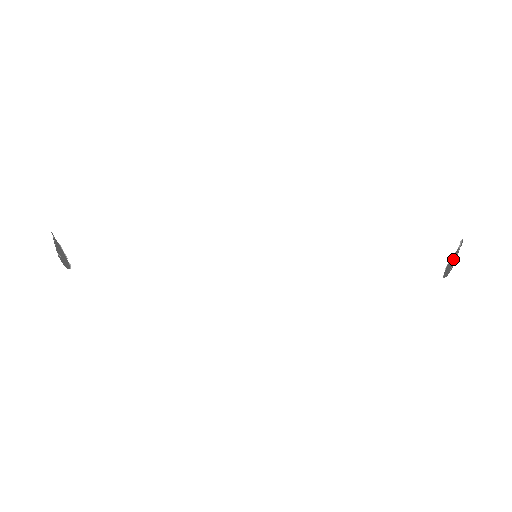
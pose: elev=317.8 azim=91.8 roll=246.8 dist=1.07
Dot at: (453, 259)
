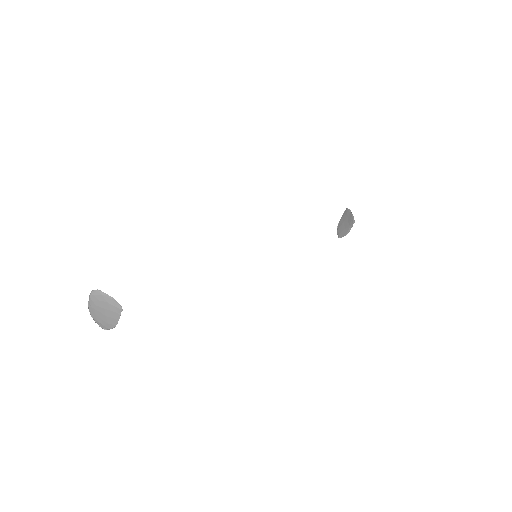
Dot at: (345, 223)
